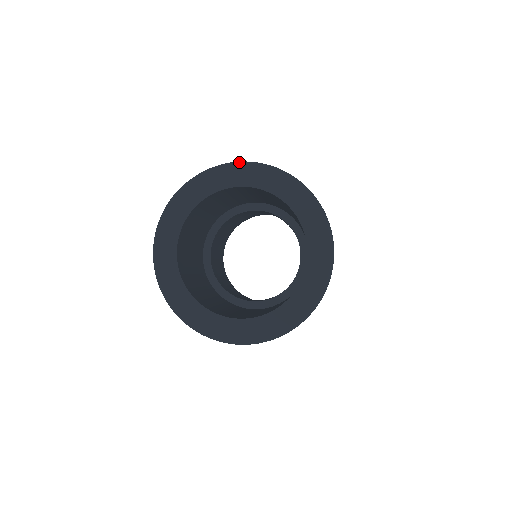
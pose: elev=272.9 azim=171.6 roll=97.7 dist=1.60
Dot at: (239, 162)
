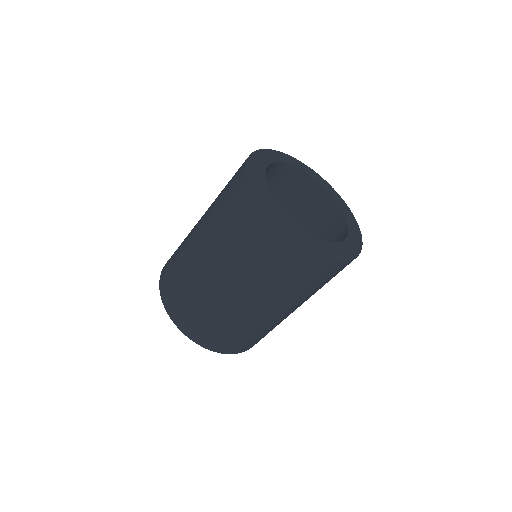
Dot at: occluded
